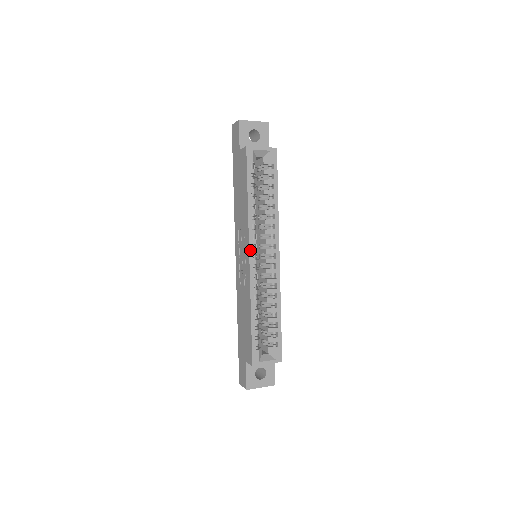
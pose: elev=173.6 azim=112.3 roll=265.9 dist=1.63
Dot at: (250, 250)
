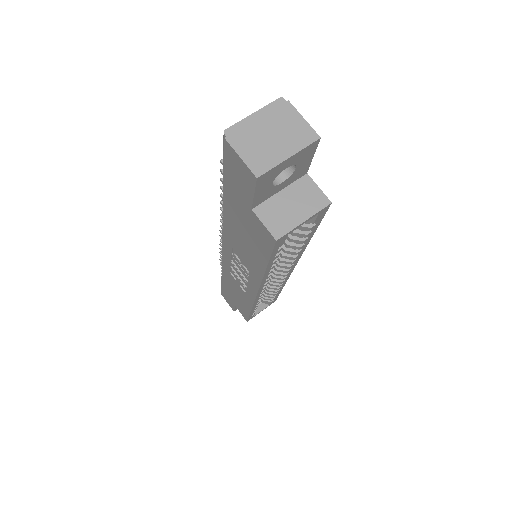
Dot at: (259, 292)
